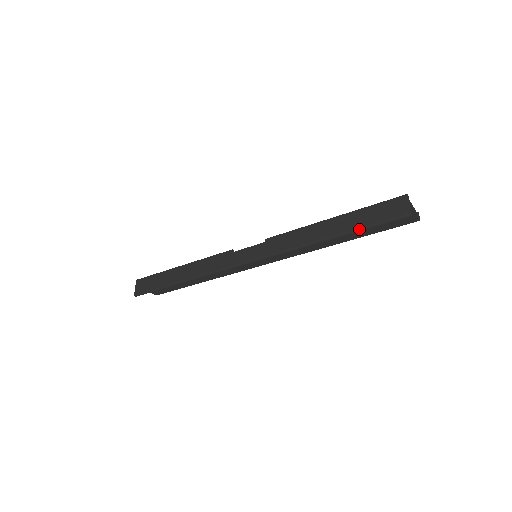
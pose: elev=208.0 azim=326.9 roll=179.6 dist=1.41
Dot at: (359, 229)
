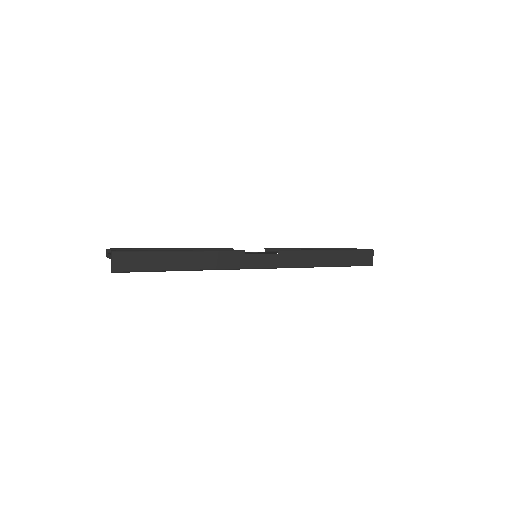
Dot at: (345, 266)
